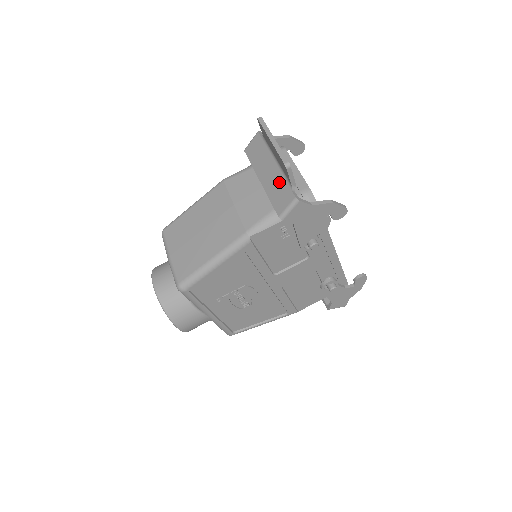
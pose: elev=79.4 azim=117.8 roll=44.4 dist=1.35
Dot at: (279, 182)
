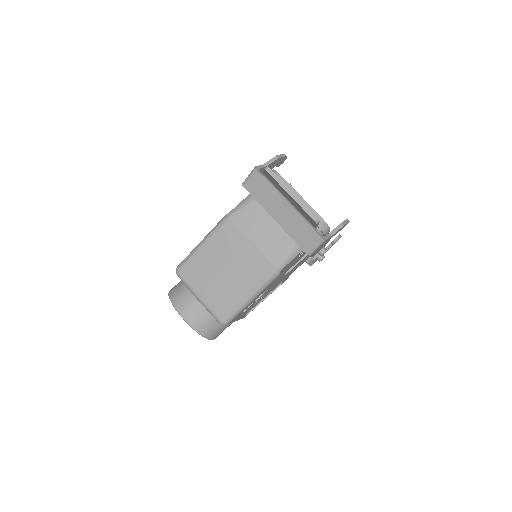
Dot at: (299, 223)
